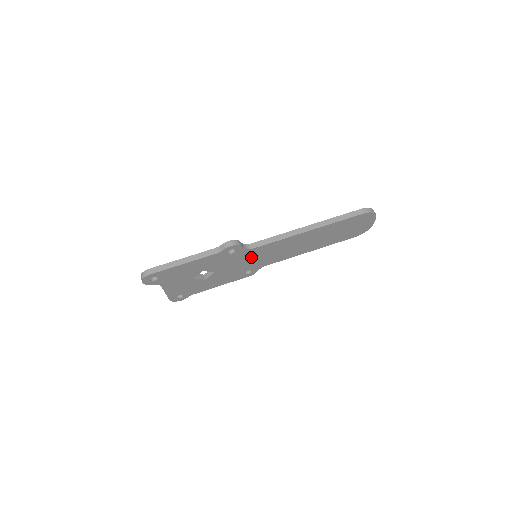
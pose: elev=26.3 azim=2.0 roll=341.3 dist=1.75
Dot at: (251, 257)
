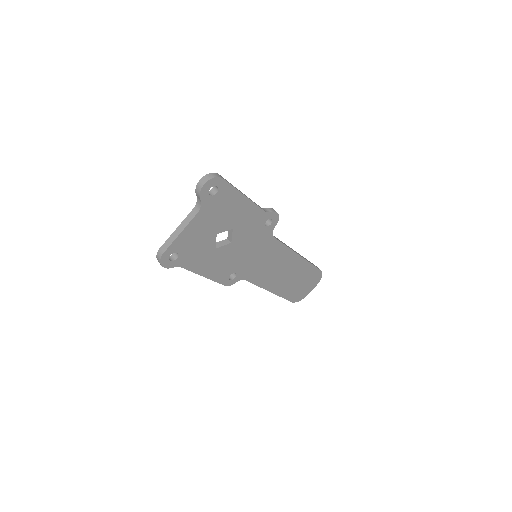
Dot at: (259, 251)
